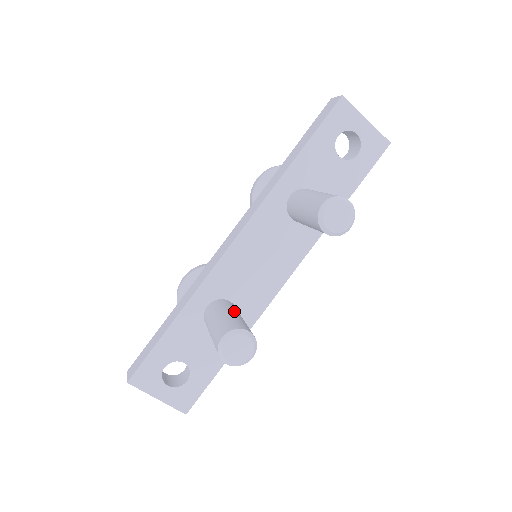
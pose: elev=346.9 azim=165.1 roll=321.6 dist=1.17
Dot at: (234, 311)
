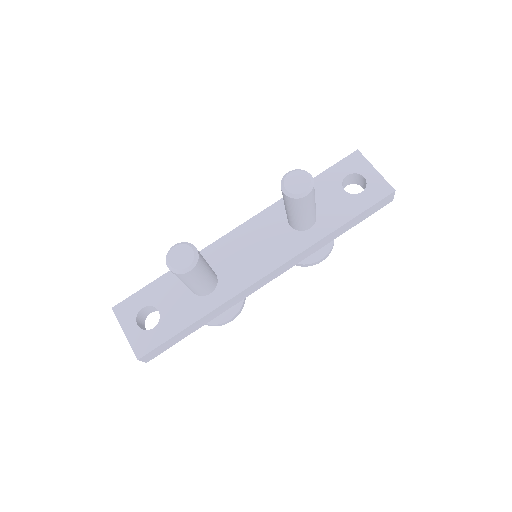
Dot at: occluded
